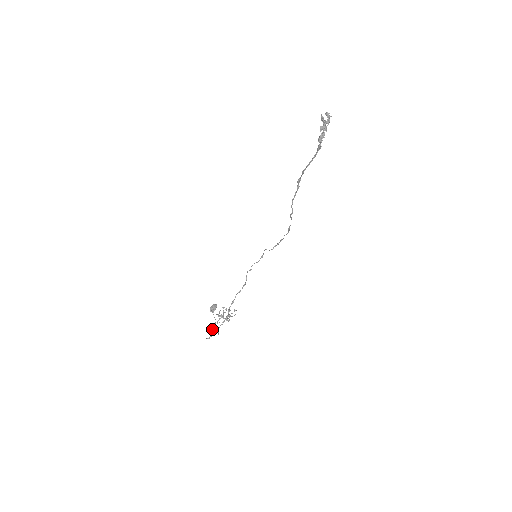
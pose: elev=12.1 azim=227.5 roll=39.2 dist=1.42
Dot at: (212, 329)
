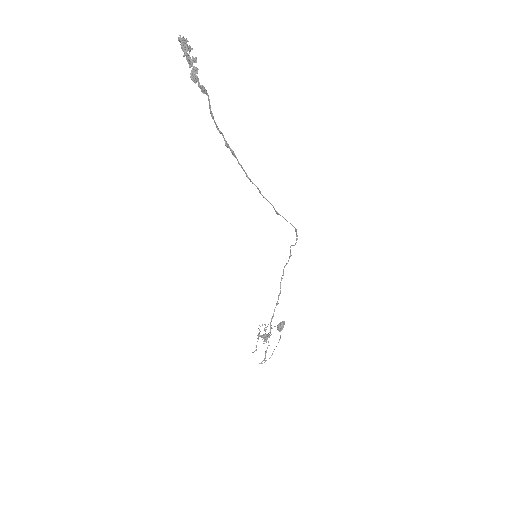
Dot at: (253, 352)
